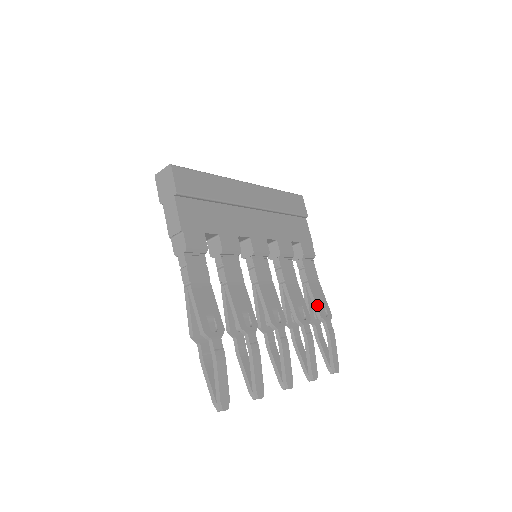
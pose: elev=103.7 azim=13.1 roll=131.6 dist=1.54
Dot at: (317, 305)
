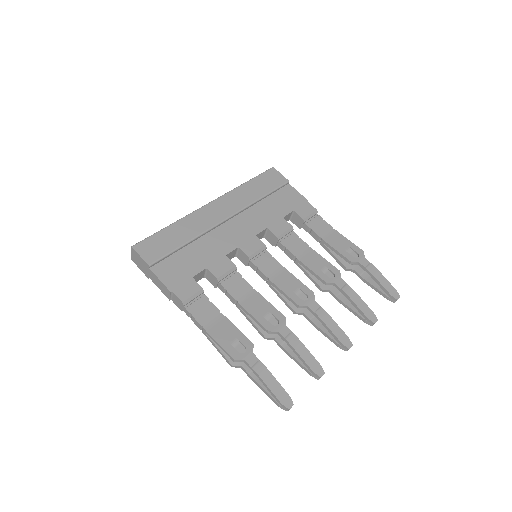
Dot at: (342, 254)
